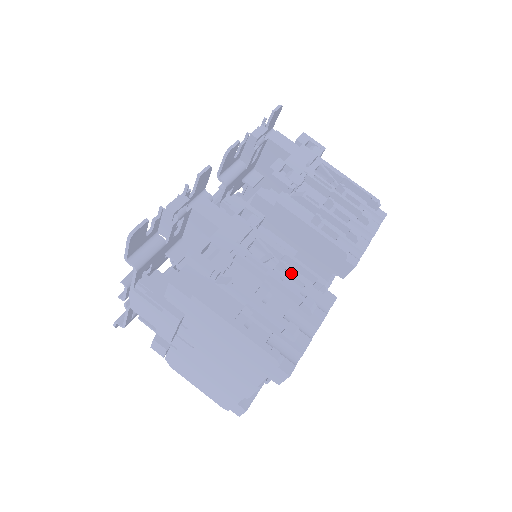
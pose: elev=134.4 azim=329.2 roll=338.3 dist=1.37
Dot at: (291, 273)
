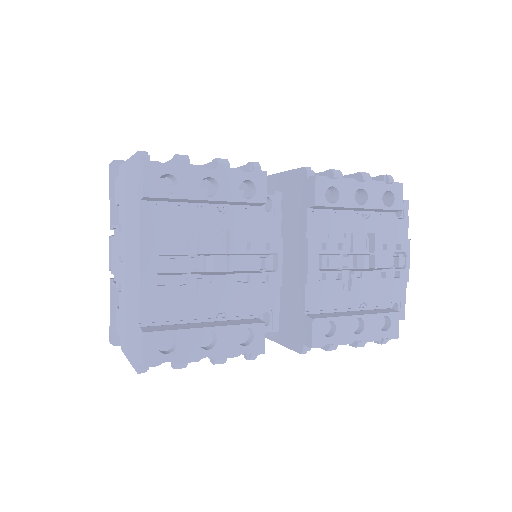
Dot at: occluded
